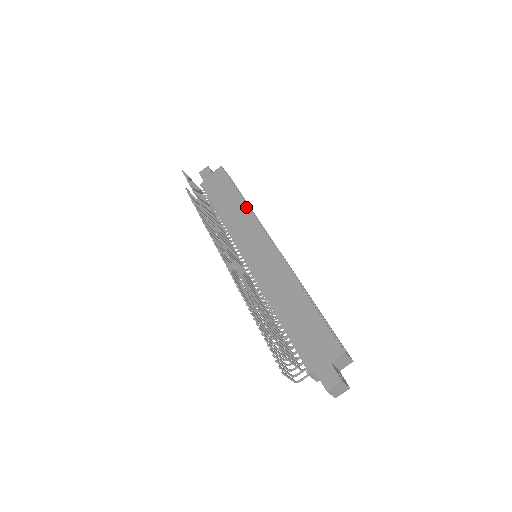
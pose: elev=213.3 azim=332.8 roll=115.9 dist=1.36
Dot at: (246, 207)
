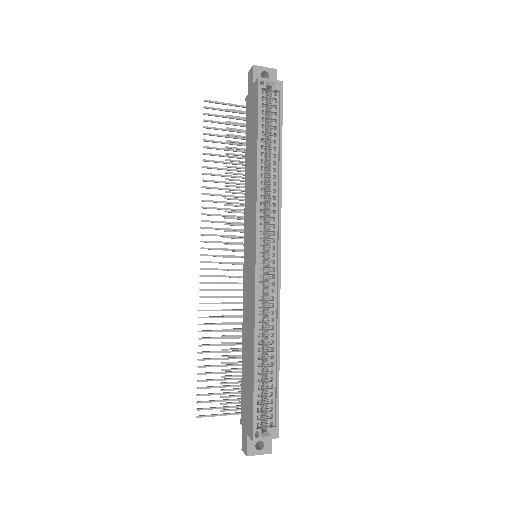
Dot at: (255, 182)
